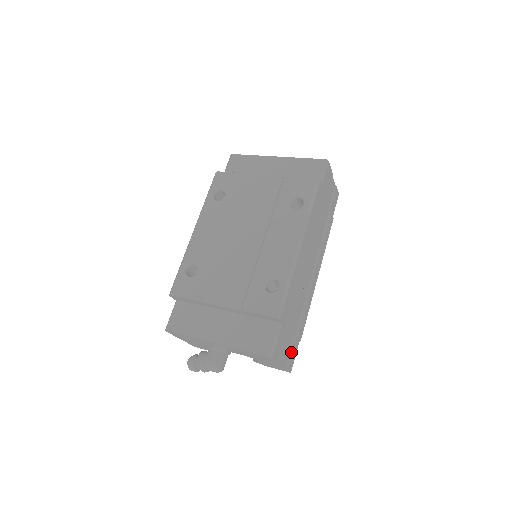
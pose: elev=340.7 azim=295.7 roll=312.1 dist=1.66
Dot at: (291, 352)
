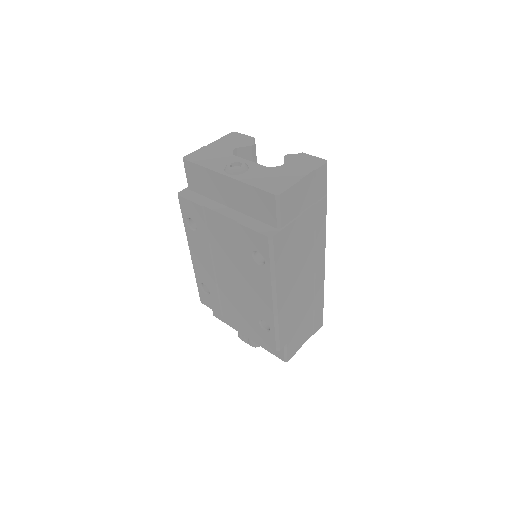
Dot at: (314, 324)
